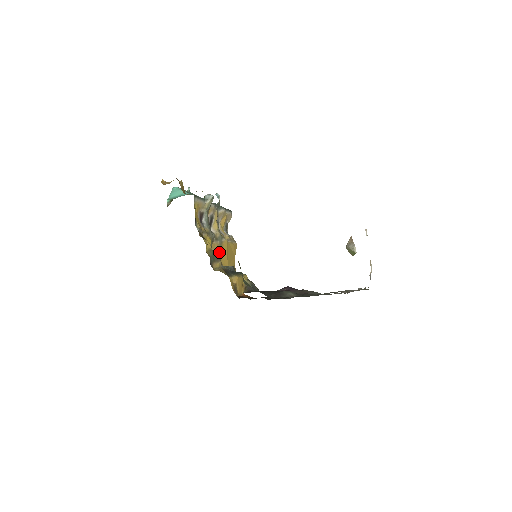
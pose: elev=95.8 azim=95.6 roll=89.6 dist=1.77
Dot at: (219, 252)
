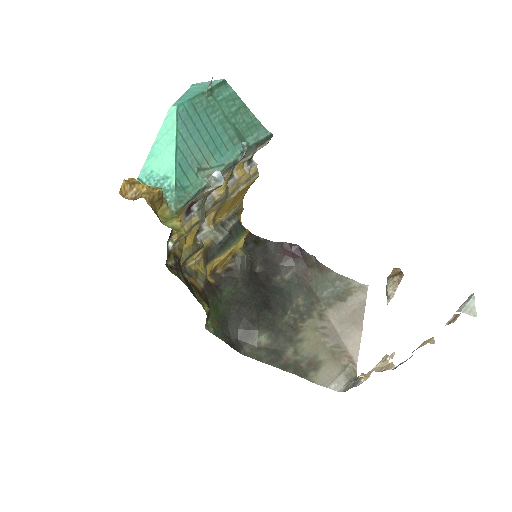
Dot at: (215, 212)
